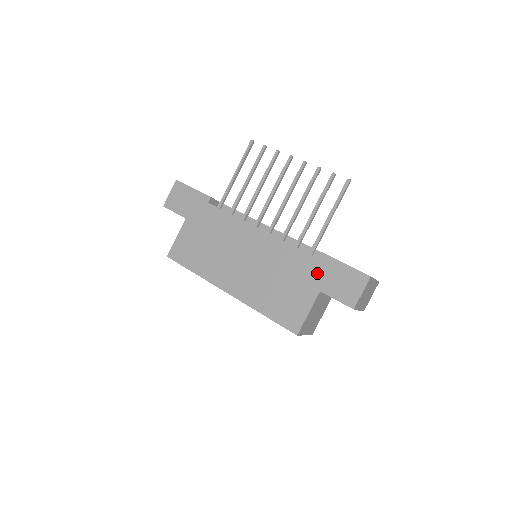
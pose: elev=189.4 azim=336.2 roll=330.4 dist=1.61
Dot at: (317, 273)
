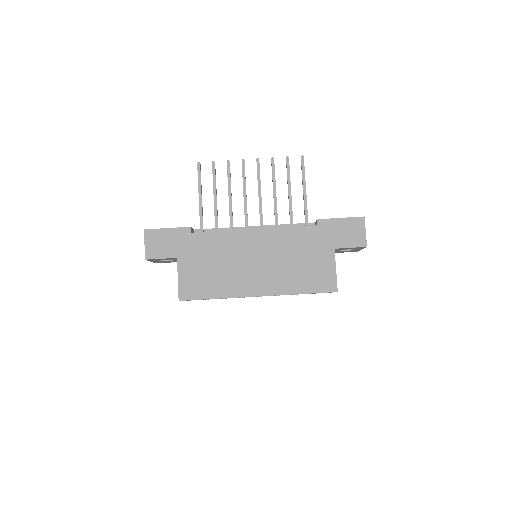
Dot at: (324, 237)
